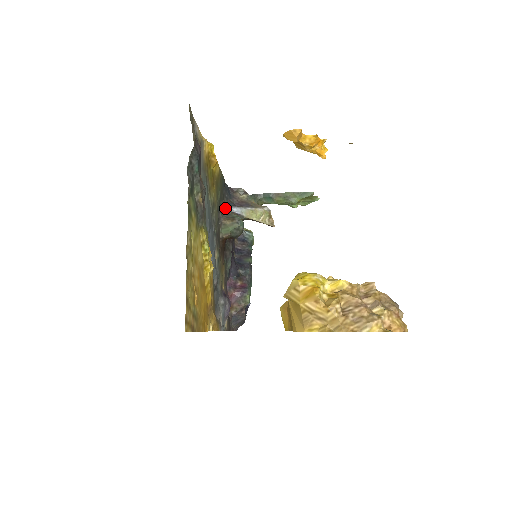
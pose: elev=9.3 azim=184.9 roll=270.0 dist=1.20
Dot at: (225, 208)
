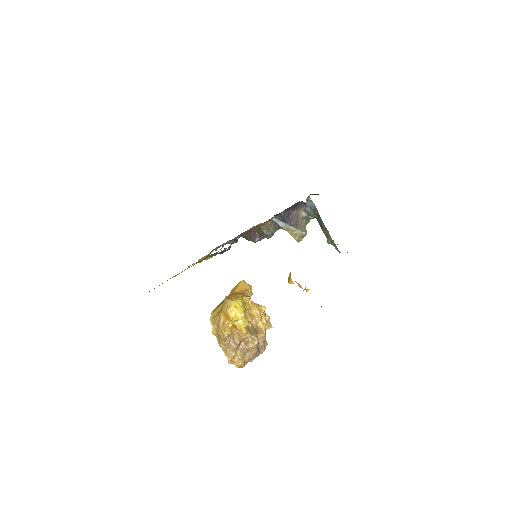
Dot at: (274, 219)
